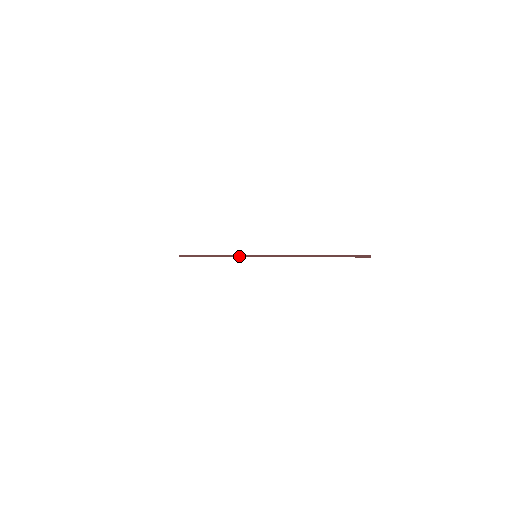
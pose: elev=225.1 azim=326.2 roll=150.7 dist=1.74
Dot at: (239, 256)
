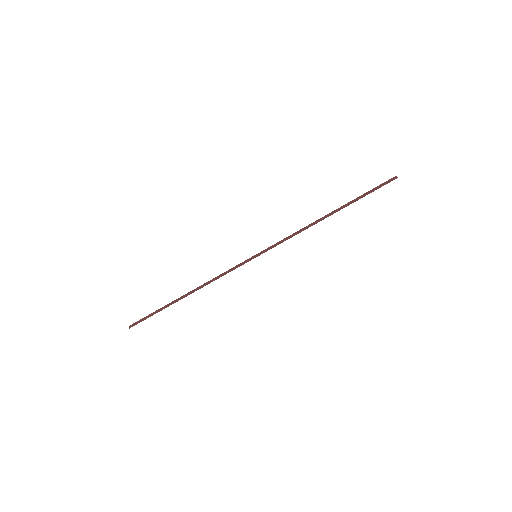
Dot at: (231, 270)
